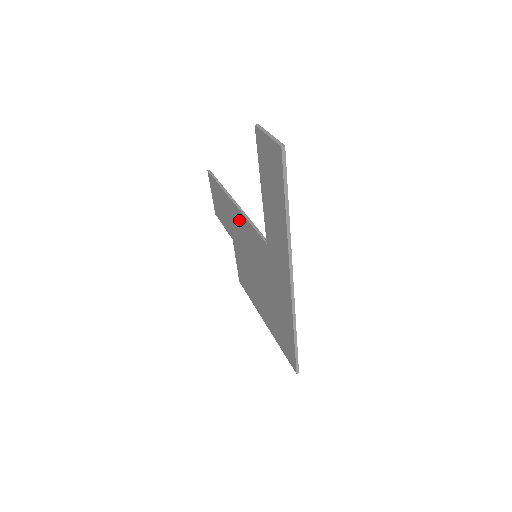
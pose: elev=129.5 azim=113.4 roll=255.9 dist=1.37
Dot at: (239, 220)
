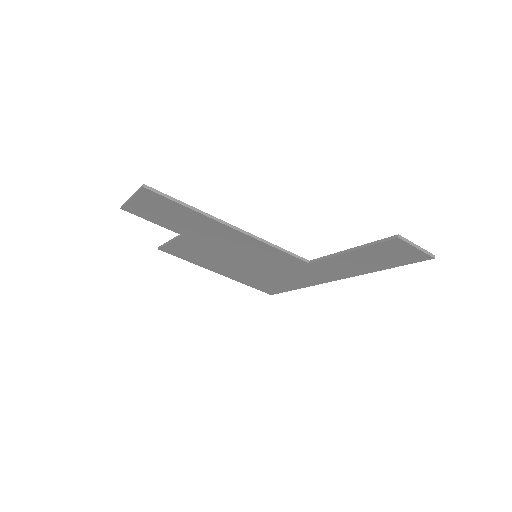
Dot at: (239, 239)
